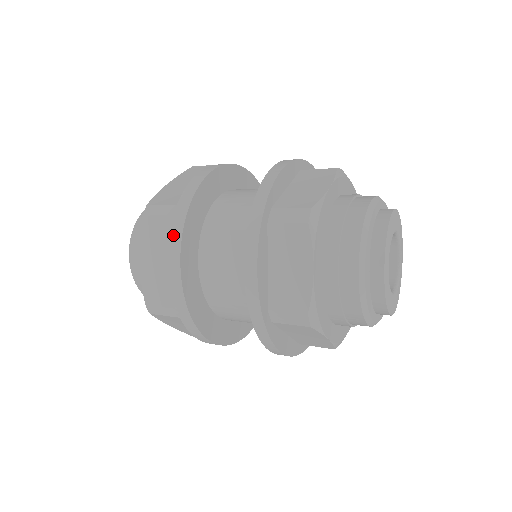
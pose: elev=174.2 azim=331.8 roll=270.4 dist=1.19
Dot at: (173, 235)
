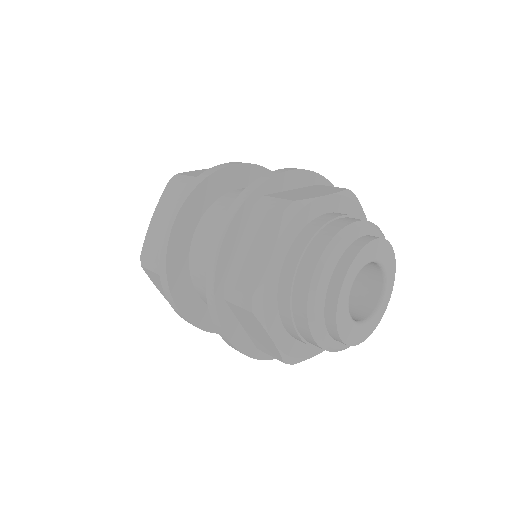
Dot at: (180, 198)
